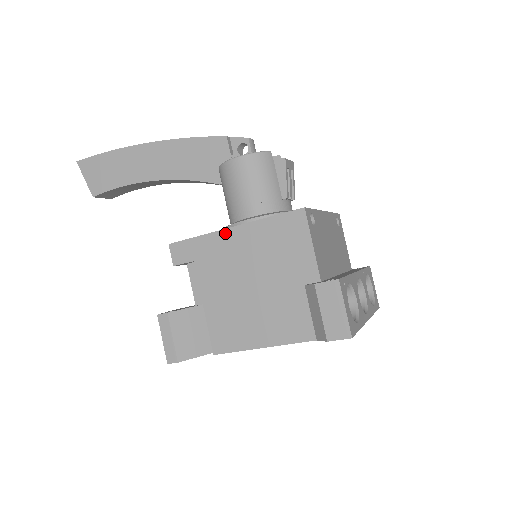
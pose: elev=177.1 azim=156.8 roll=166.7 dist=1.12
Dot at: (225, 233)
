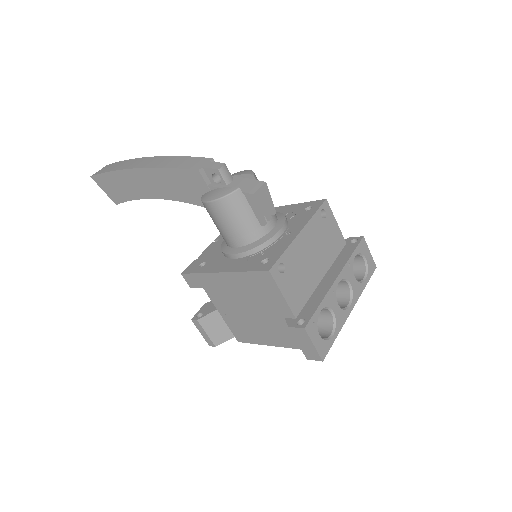
Dot at: (217, 275)
